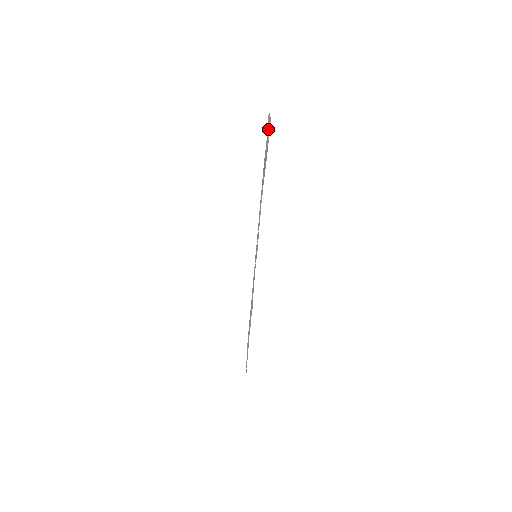
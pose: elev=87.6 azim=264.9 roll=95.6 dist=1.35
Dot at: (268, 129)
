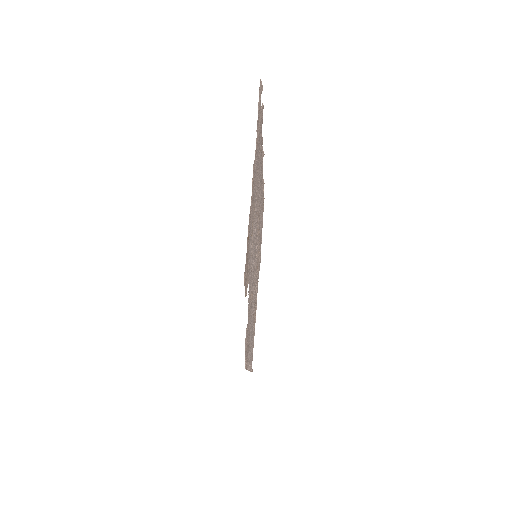
Dot at: (260, 94)
